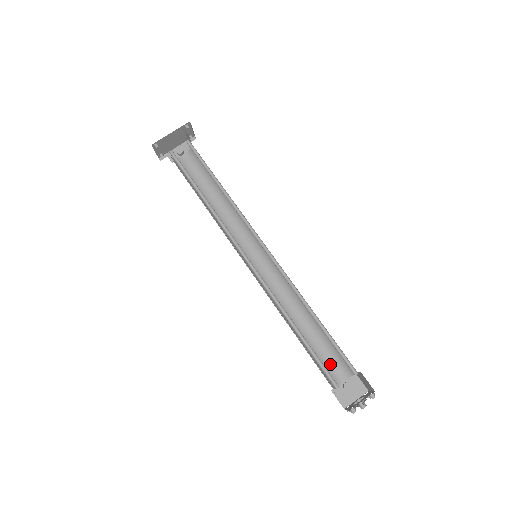
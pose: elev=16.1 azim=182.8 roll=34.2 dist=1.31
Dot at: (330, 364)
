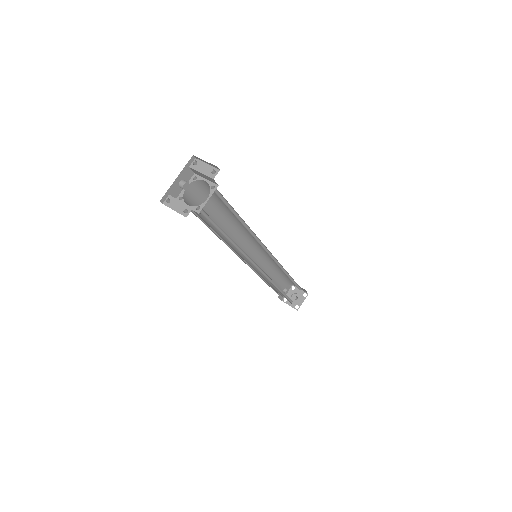
Dot at: (280, 285)
